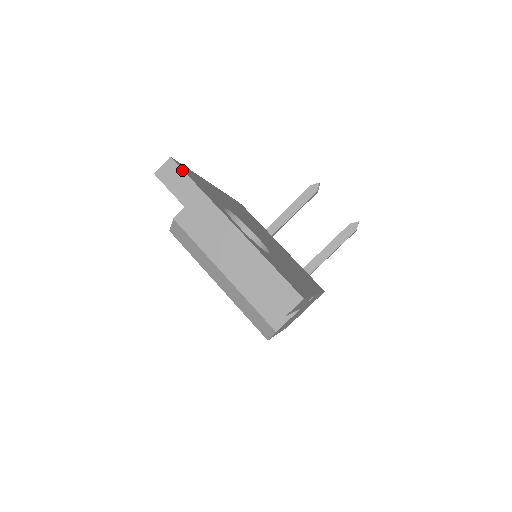
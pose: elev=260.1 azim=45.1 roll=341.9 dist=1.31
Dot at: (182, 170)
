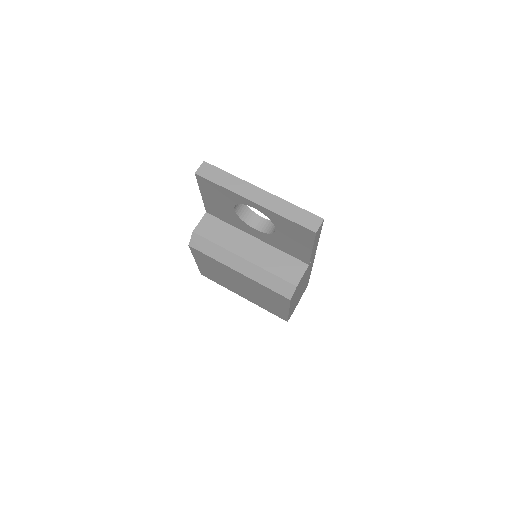
Dot at: (215, 166)
